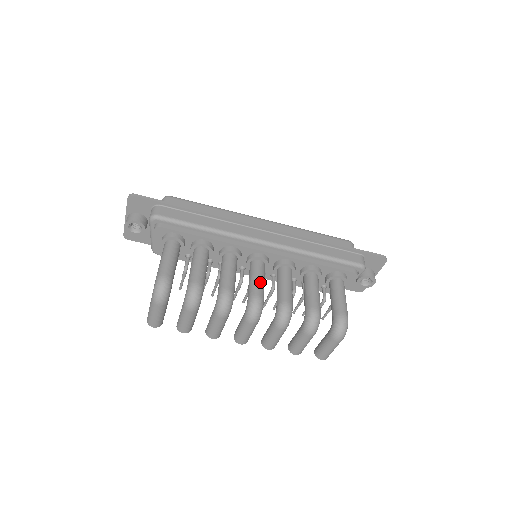
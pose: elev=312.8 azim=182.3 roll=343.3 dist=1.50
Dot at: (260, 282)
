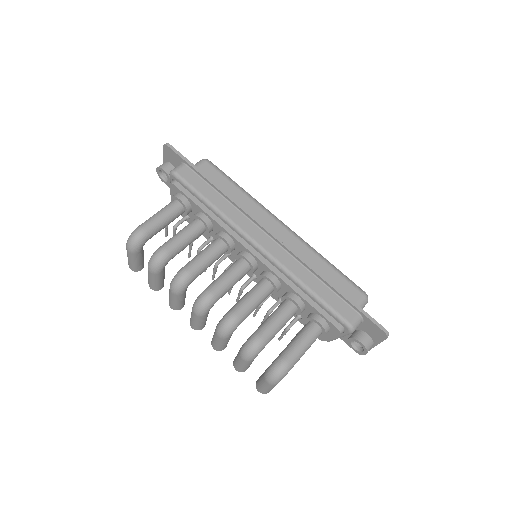
Dot at: (226, 281)
